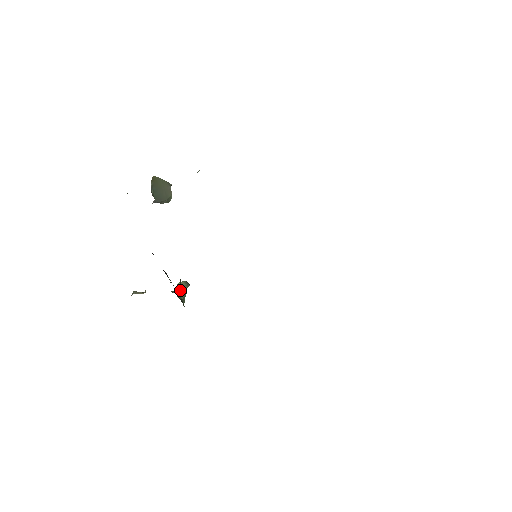
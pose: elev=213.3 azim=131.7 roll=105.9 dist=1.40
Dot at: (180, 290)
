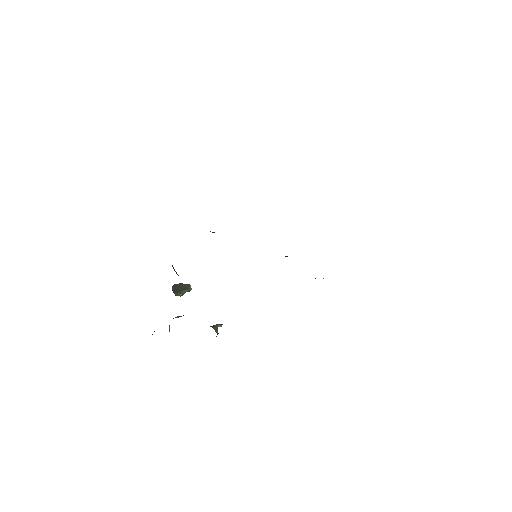
Dot at: (211, 326)
